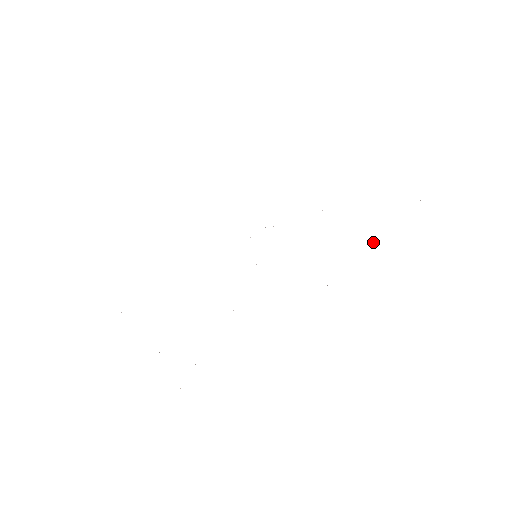
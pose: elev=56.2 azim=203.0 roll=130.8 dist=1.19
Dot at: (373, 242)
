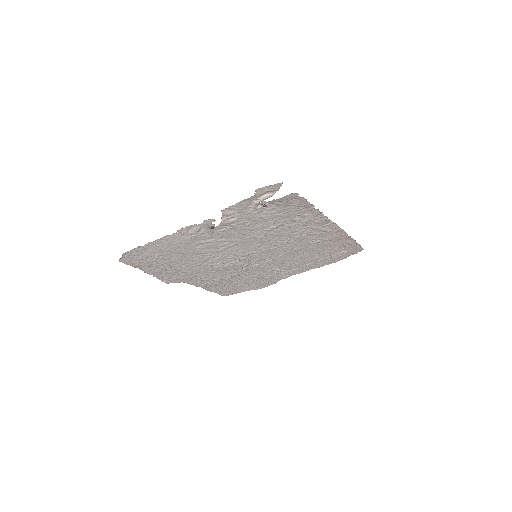
Dot at: (350, 237)
